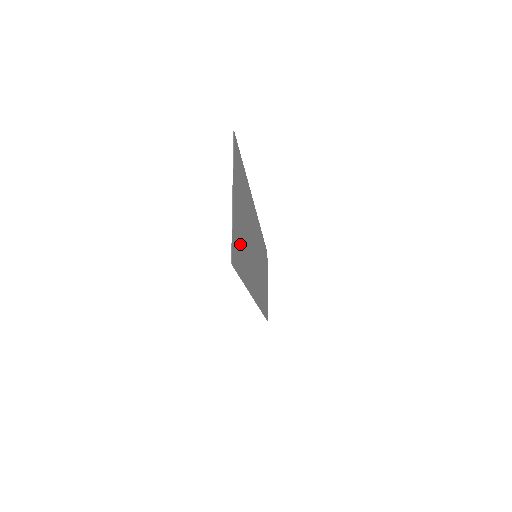
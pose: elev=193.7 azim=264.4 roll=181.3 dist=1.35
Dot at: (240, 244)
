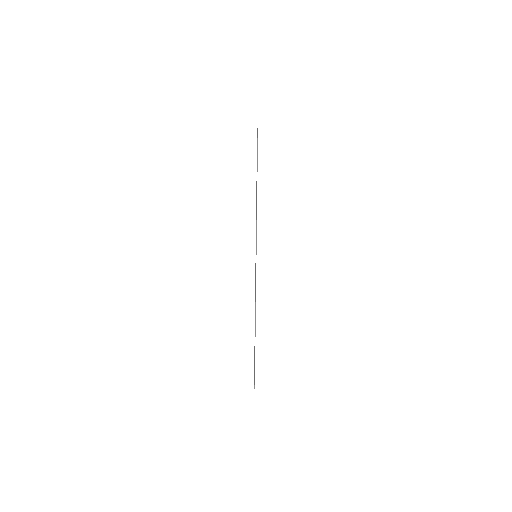
Dot at: occluded
